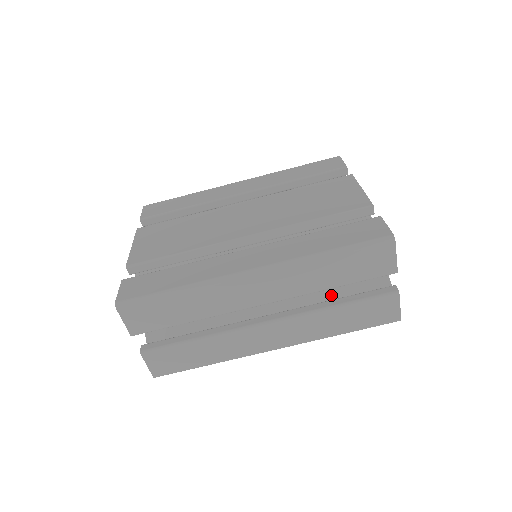
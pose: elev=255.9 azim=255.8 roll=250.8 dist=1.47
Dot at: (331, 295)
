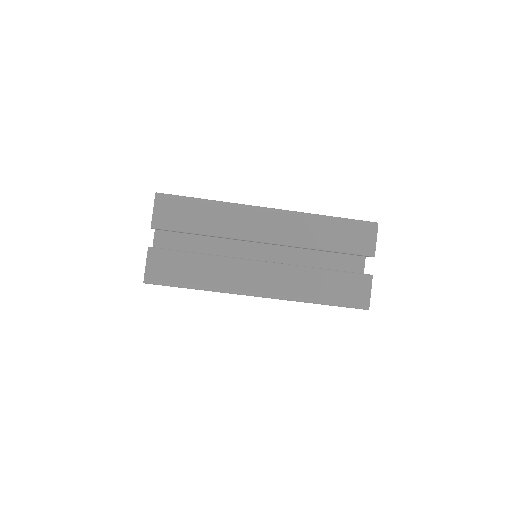
Dot at: occluded
